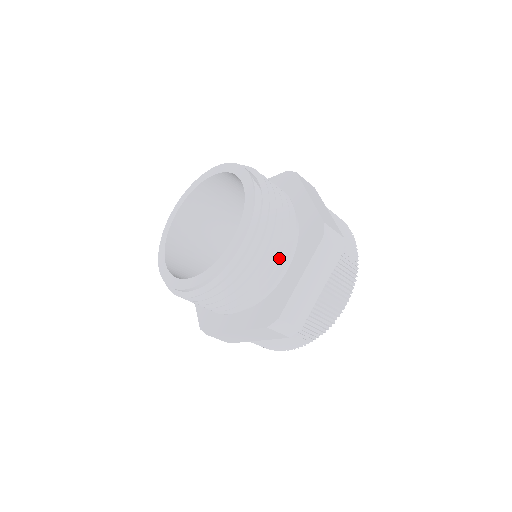
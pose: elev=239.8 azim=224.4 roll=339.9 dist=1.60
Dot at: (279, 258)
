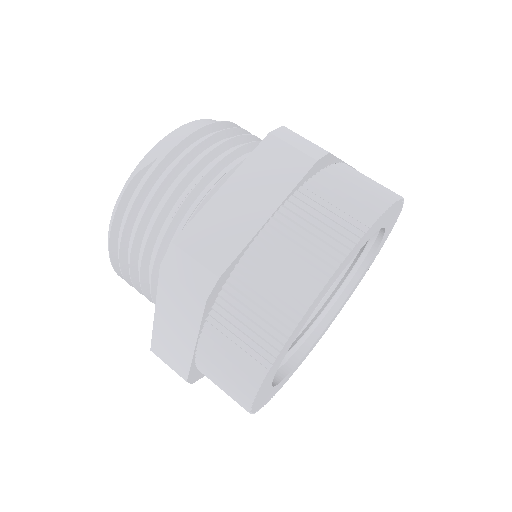
Dot at: occluded
